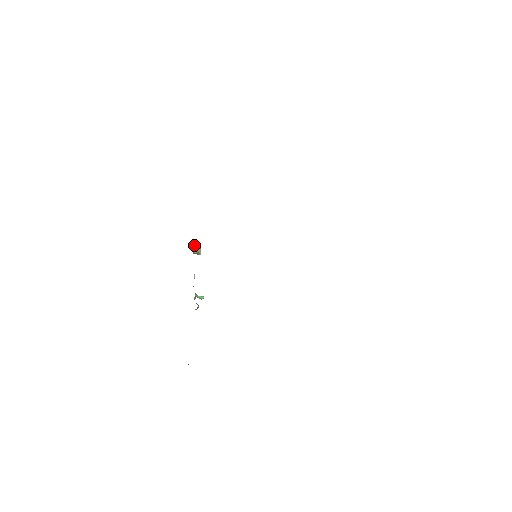
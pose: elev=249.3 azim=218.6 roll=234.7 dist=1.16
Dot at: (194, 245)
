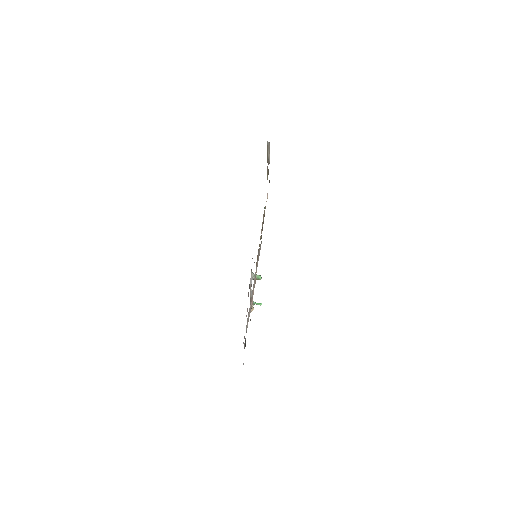
Dot at: (252, 274)
